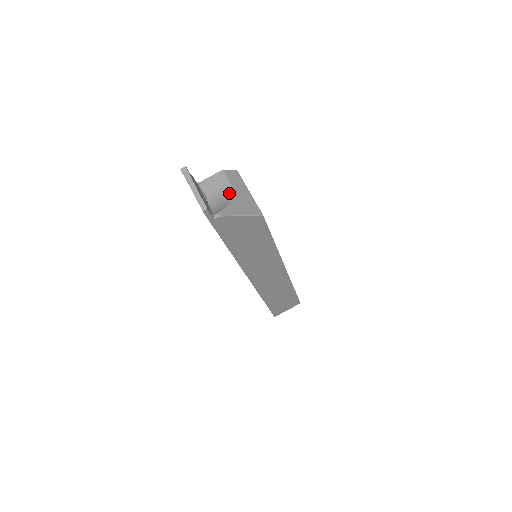
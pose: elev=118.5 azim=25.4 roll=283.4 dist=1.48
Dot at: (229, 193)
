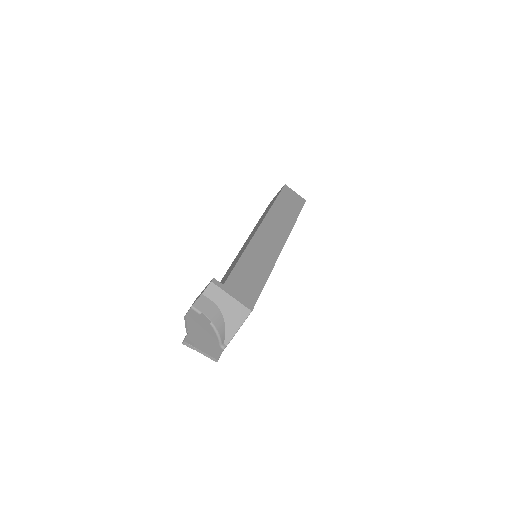
Dot at: (219, 313)
